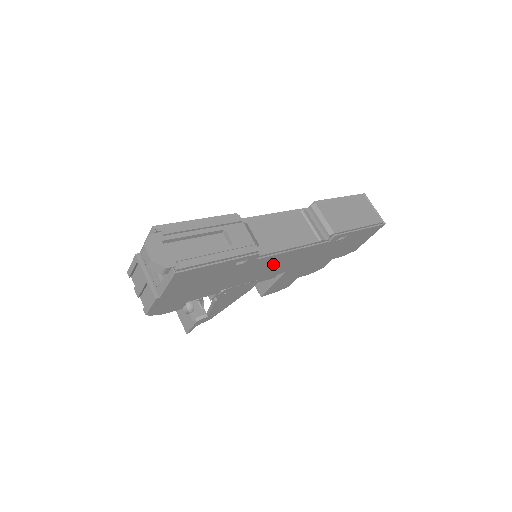
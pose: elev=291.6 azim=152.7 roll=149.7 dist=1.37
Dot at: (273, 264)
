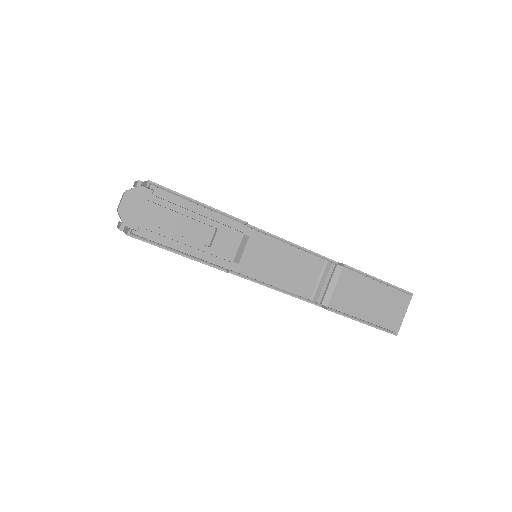
Dot at: occluded
